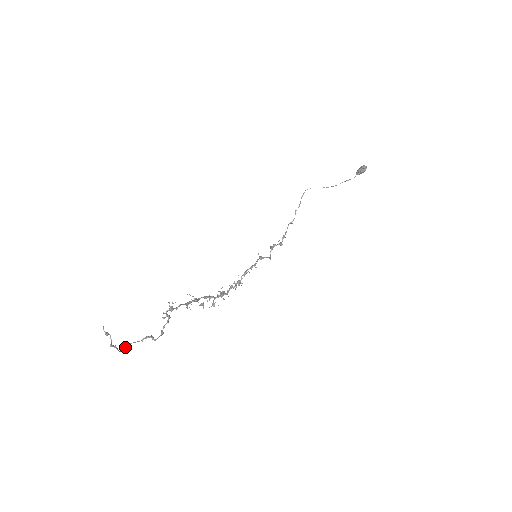
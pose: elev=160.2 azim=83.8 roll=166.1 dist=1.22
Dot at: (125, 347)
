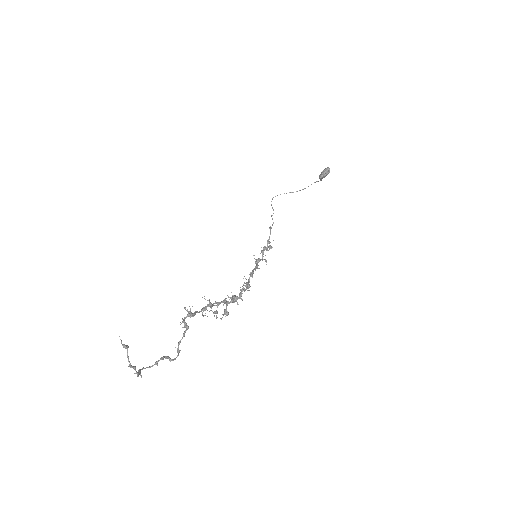
Dot at: (140, 372)
